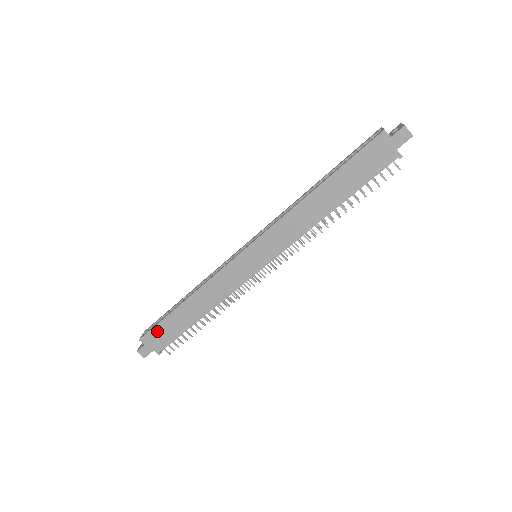
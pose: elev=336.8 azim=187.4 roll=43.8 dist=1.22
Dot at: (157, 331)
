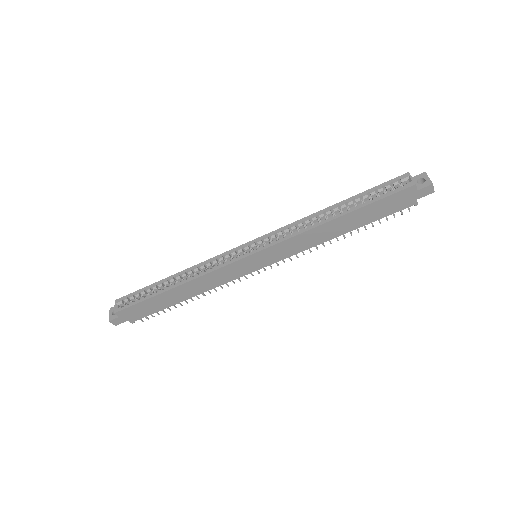
Dot at: (137, 308)
